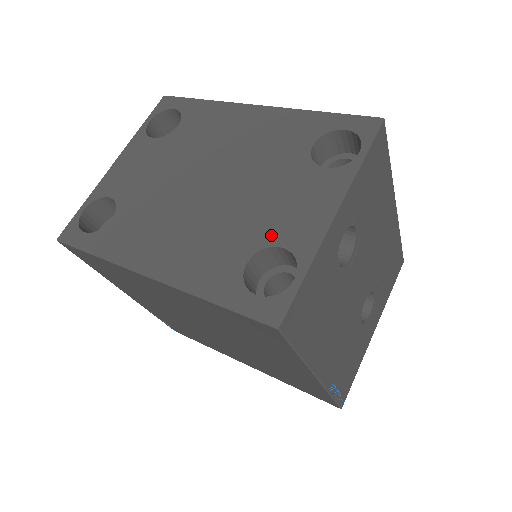
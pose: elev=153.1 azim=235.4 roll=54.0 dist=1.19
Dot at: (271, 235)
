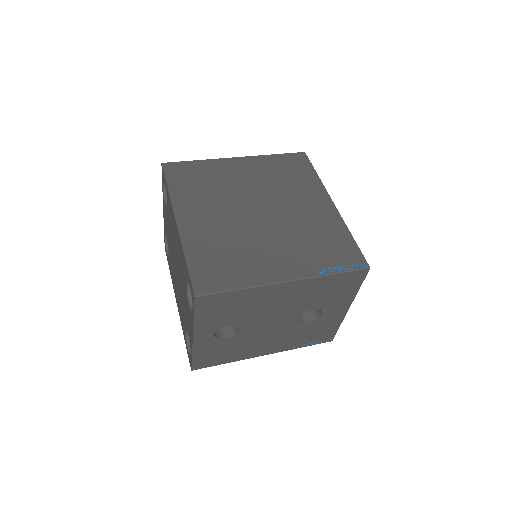
Dot at: (186, 325)
